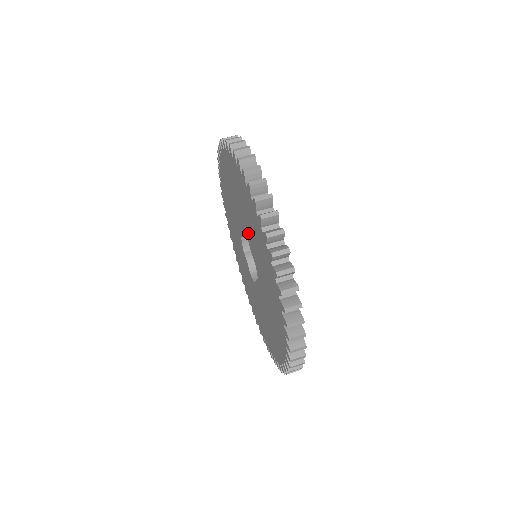
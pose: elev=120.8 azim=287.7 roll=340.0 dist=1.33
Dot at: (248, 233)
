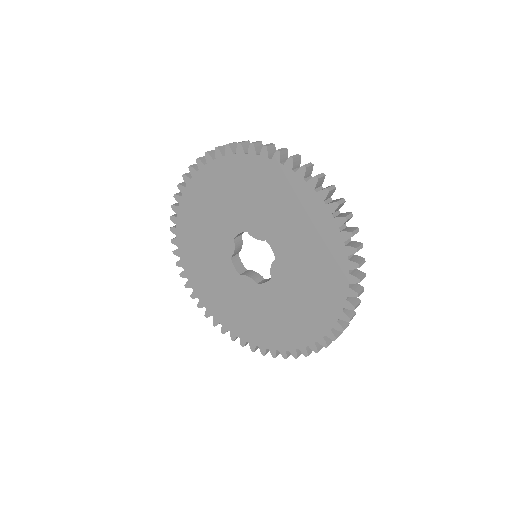
Dot at: (245, 218)
